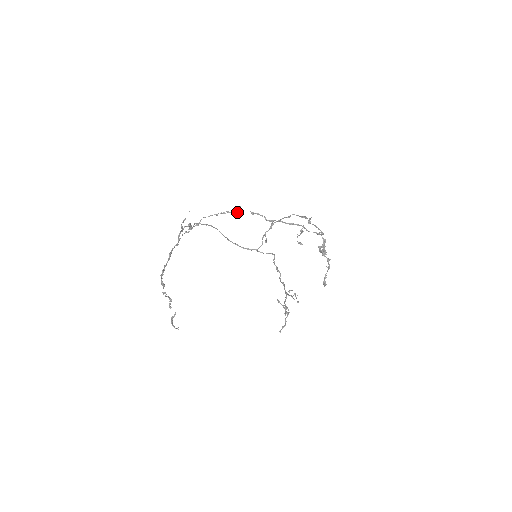
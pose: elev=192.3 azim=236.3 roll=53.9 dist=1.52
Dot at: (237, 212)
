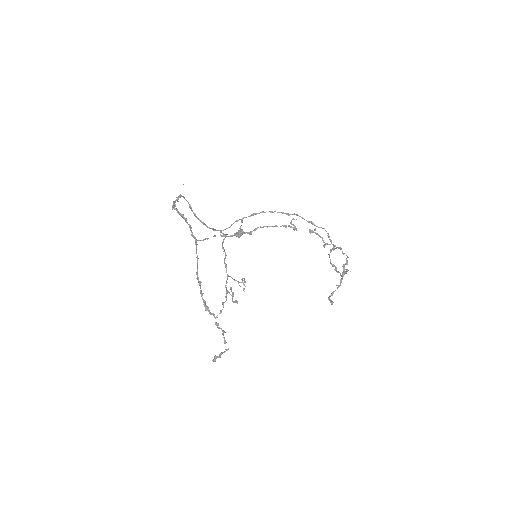
Dot at: (295, 226)
